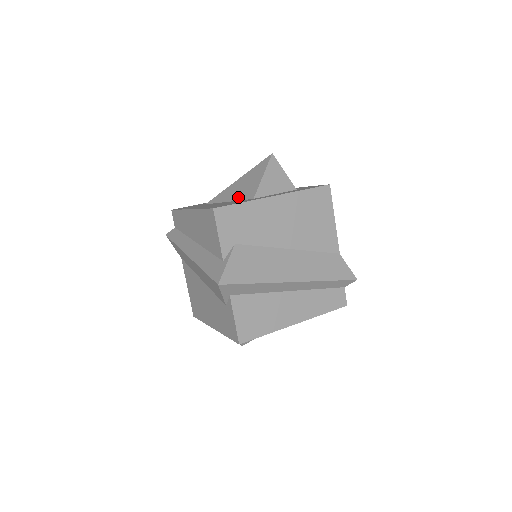
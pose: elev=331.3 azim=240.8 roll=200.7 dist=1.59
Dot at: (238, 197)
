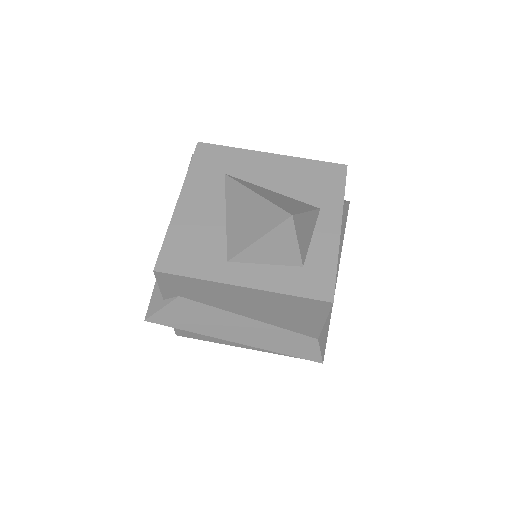
Dot at: (230, 228)
